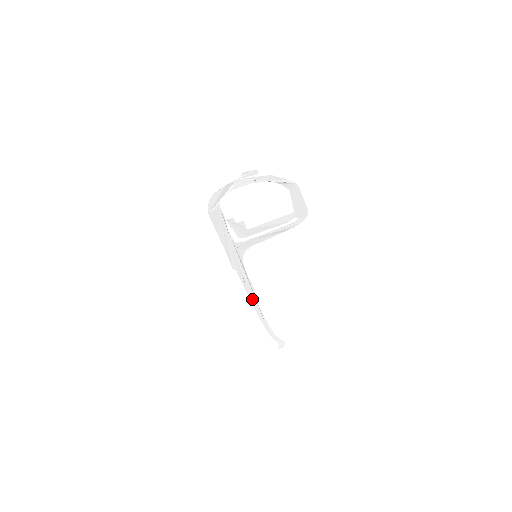
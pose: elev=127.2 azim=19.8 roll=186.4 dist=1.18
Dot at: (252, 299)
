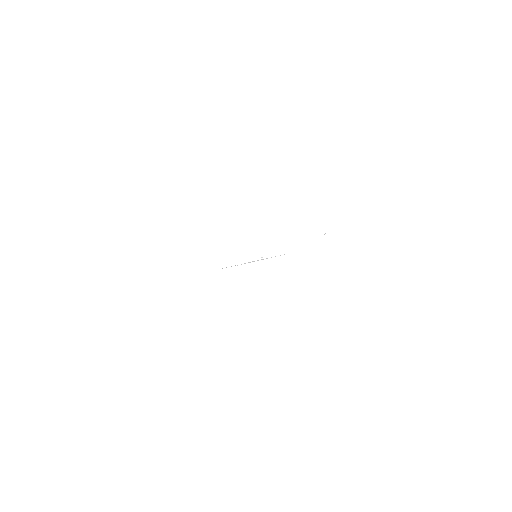
Dot at: occluded
